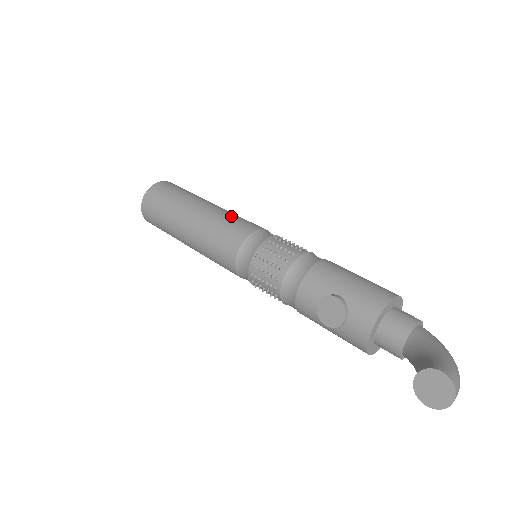
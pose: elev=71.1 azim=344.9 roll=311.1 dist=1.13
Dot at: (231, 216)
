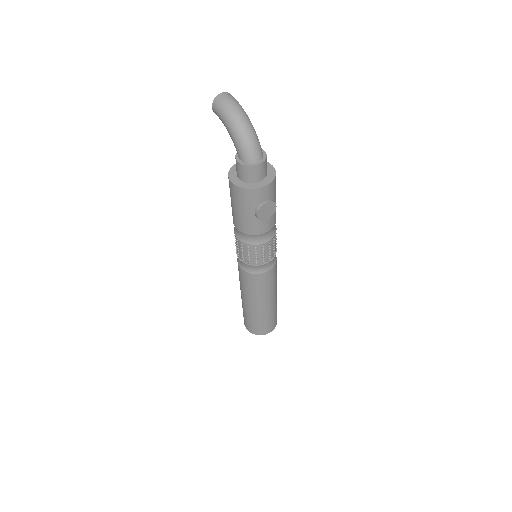
Dot at: occluded
